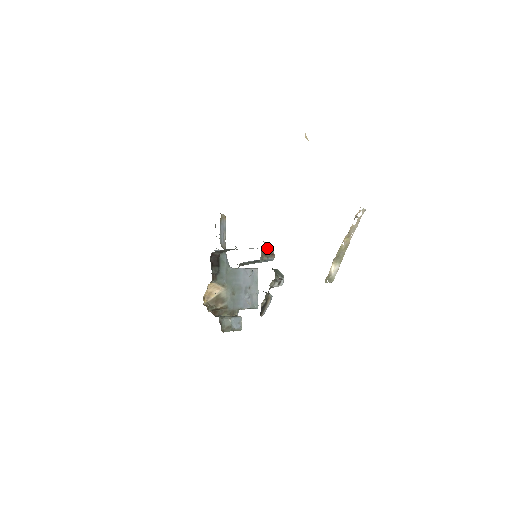
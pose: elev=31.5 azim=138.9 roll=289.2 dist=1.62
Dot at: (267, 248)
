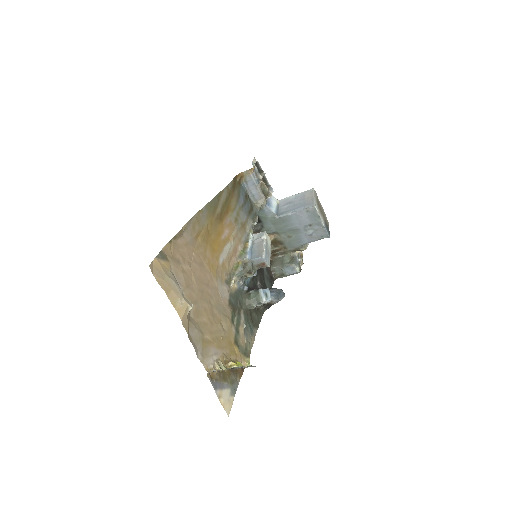
Dot at: (254, 261)
